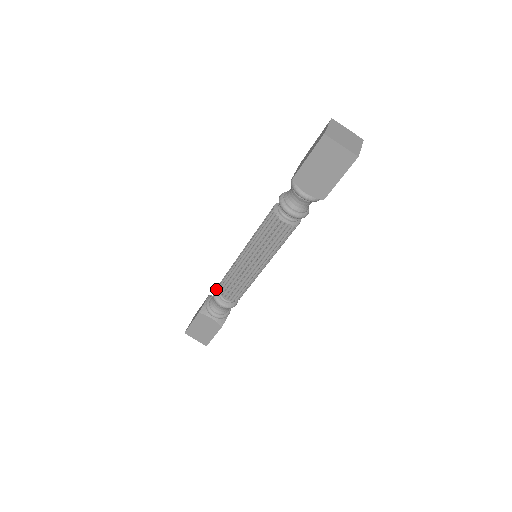
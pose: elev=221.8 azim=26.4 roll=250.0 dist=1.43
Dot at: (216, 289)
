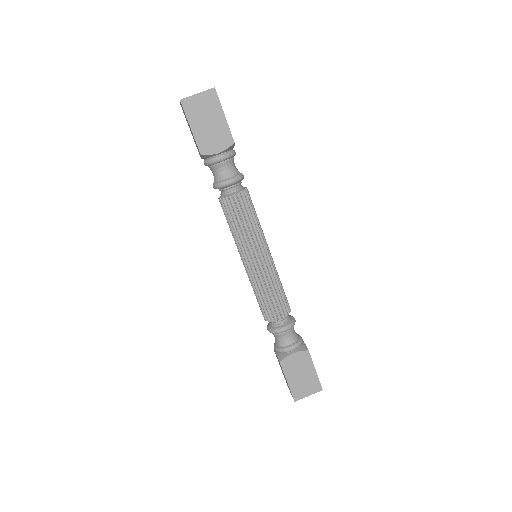
Dot at: (268, 327)
